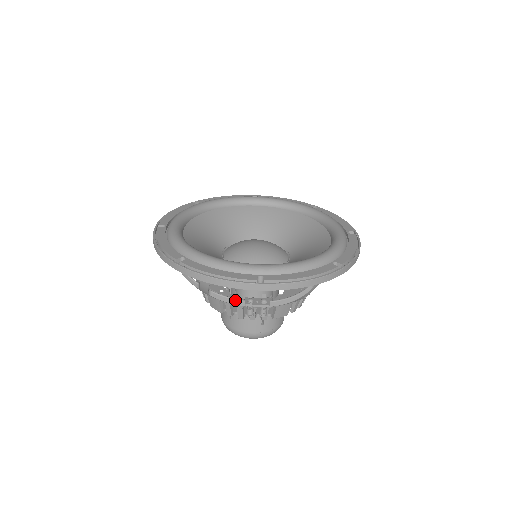
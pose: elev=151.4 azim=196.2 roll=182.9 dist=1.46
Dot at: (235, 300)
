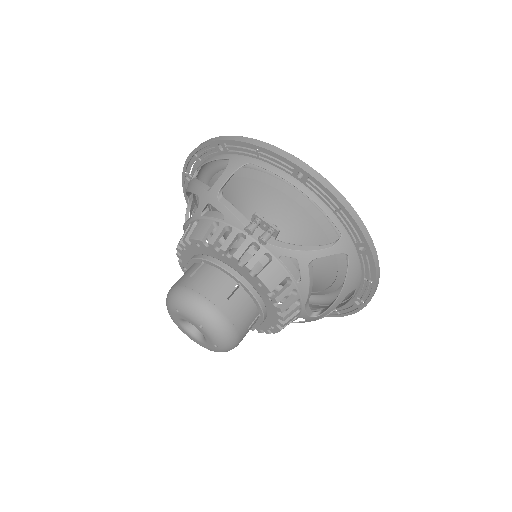
Dot at: (241, 214)
